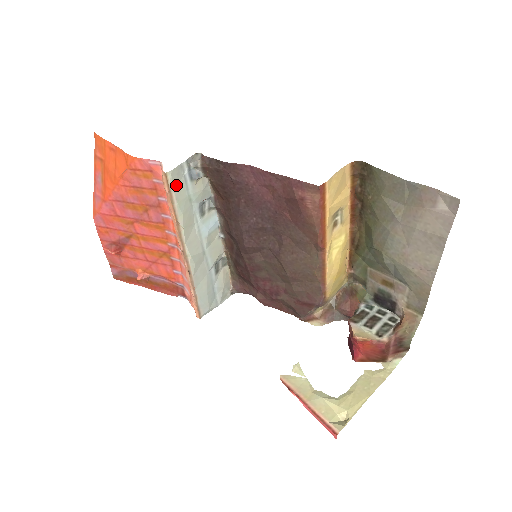
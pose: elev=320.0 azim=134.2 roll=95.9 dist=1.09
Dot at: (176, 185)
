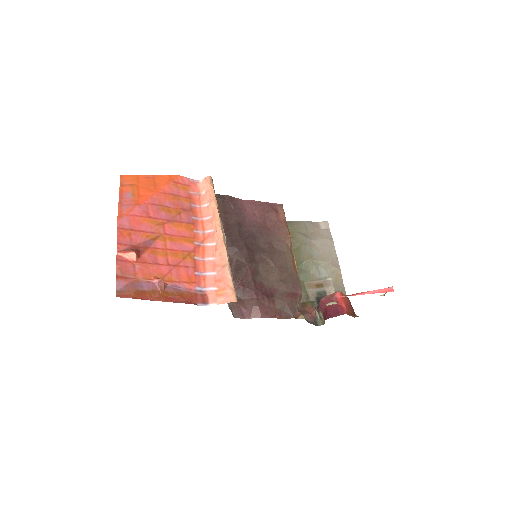
Dot at: occluded
